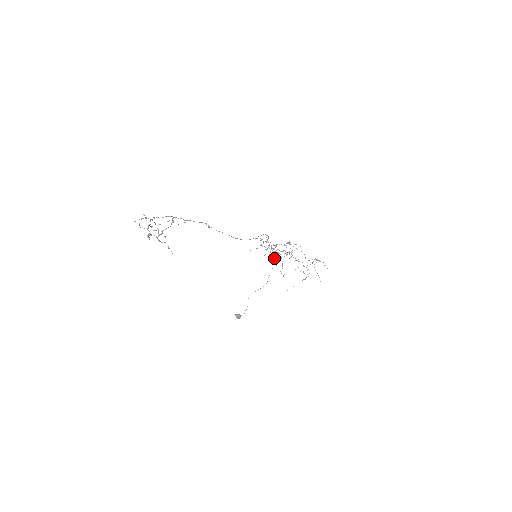
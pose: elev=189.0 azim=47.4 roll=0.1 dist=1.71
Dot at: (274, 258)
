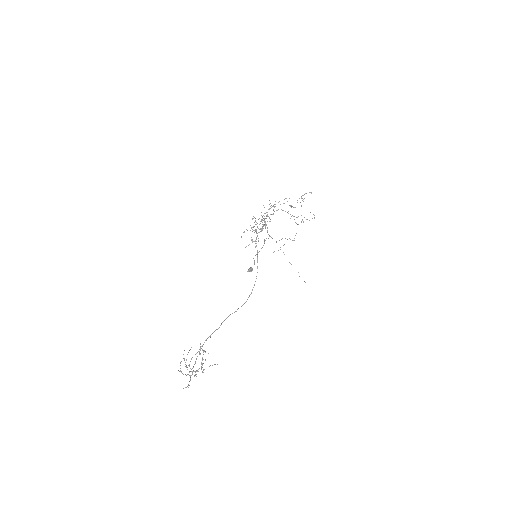
Dot at: occluded
